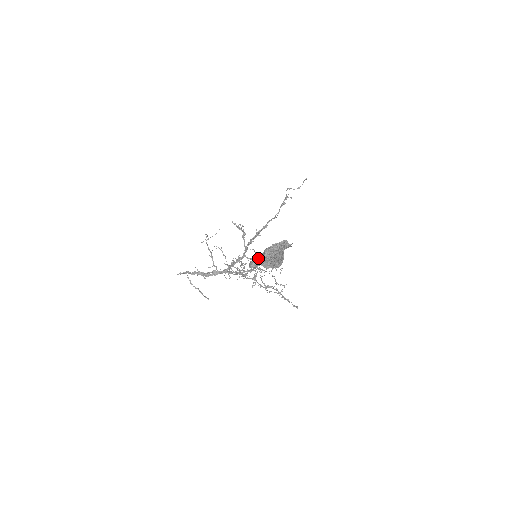
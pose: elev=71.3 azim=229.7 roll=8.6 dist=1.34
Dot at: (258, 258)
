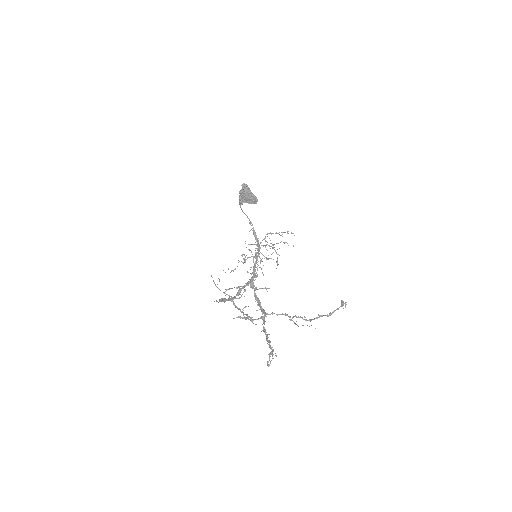
Dot at: (239, 197)
